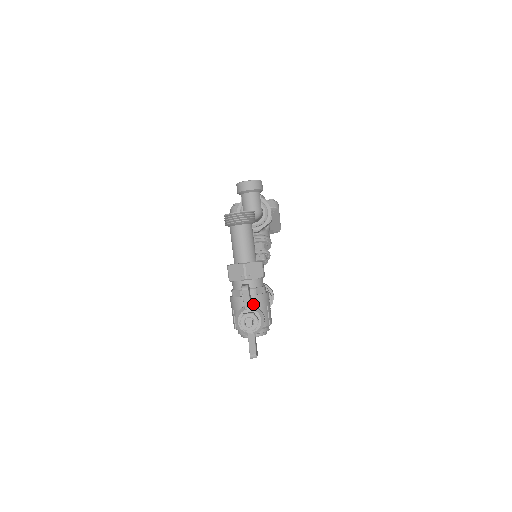
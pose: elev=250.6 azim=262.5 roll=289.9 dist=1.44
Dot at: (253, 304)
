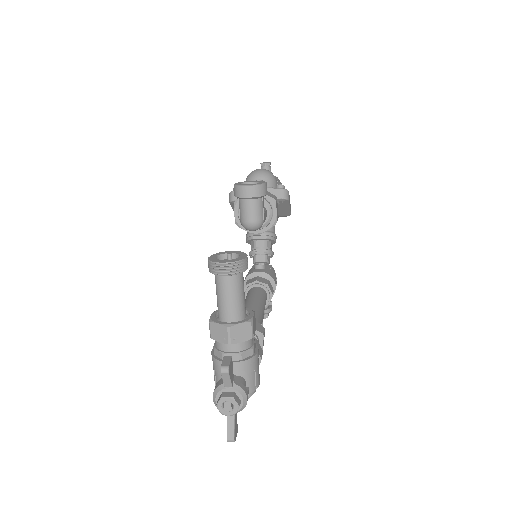
Dot at: (237, 371)
